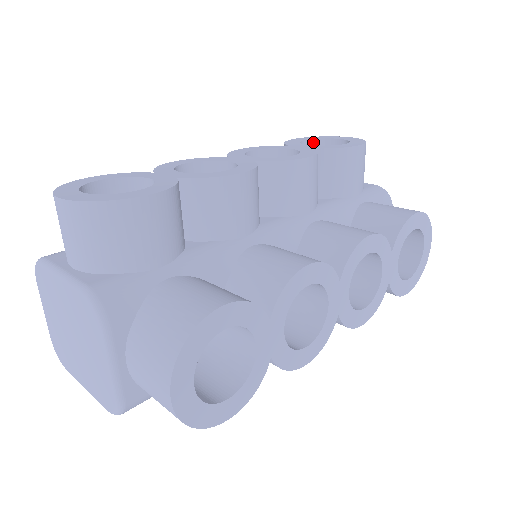
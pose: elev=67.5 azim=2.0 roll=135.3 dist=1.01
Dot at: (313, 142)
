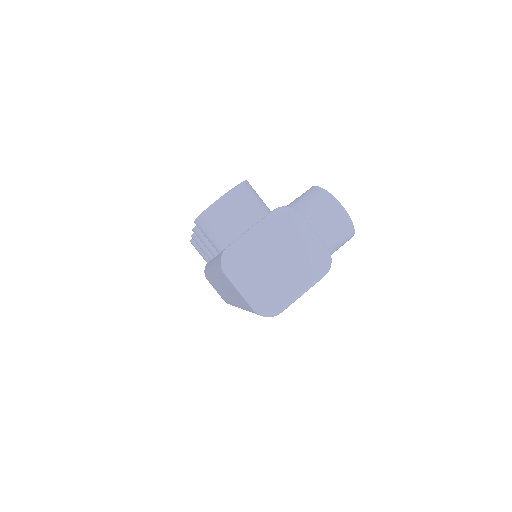
Dot at: occluded
